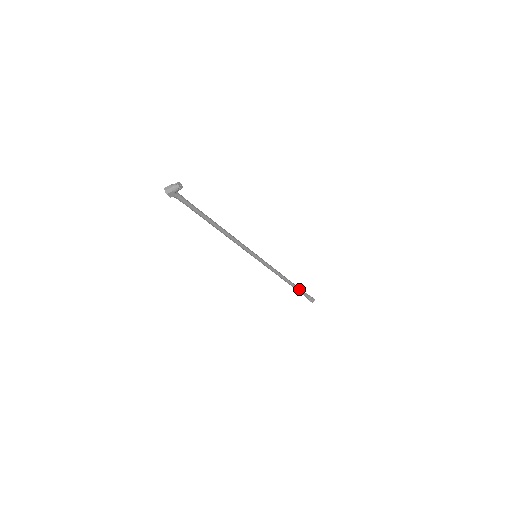
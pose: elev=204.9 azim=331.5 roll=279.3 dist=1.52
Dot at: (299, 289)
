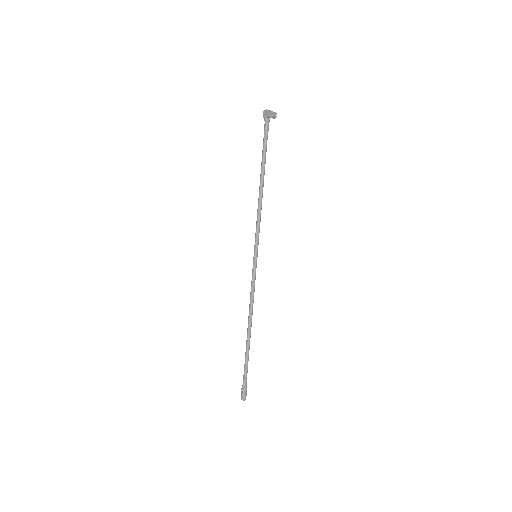
Dot at: (248, 357)
